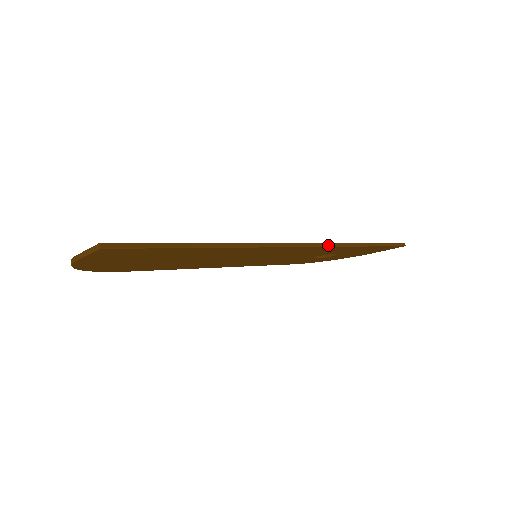
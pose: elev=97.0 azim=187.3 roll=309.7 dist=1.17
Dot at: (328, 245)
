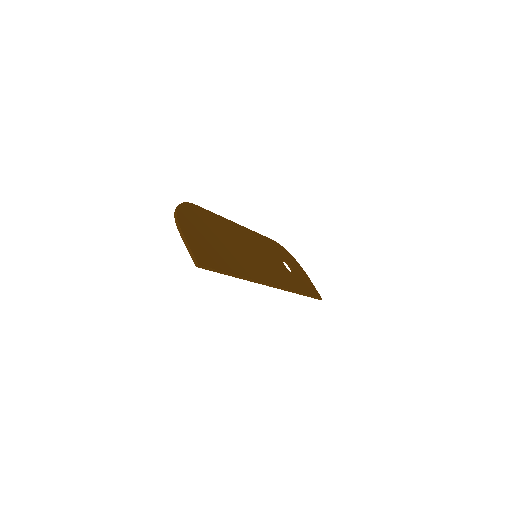
Dot at: (287, 290)
